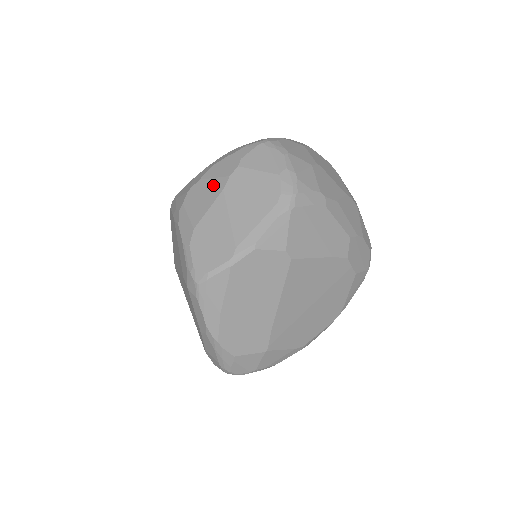
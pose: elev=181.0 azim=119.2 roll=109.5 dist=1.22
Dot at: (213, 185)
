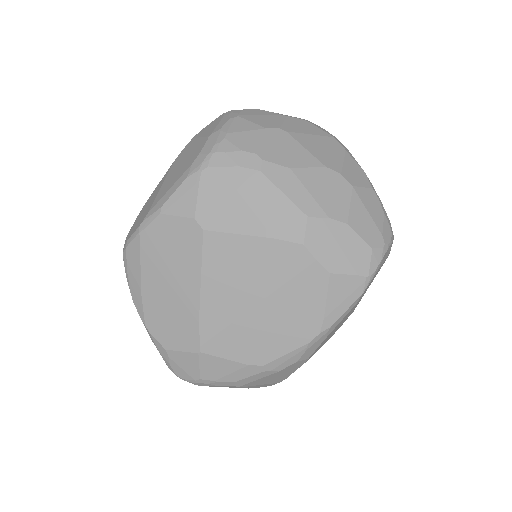
Dot at: occluded
